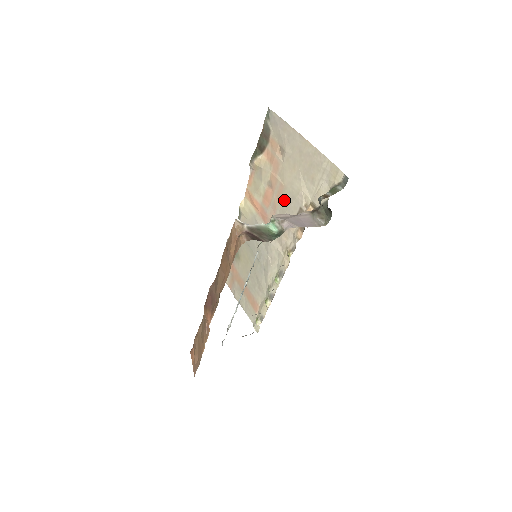
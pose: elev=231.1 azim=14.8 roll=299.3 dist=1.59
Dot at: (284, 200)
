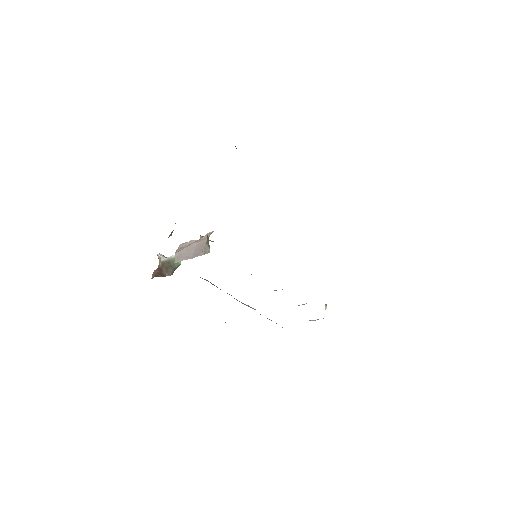
Dot at: occluded
